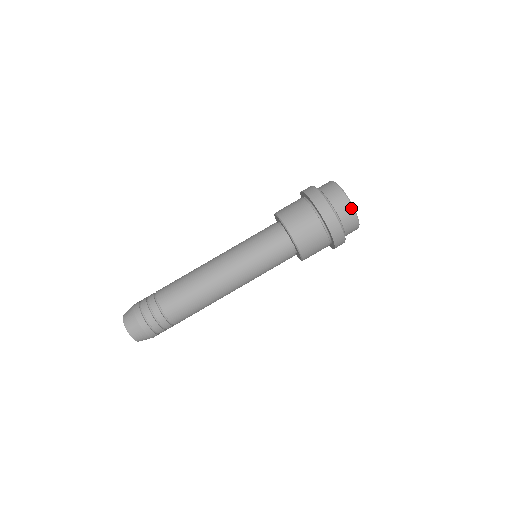
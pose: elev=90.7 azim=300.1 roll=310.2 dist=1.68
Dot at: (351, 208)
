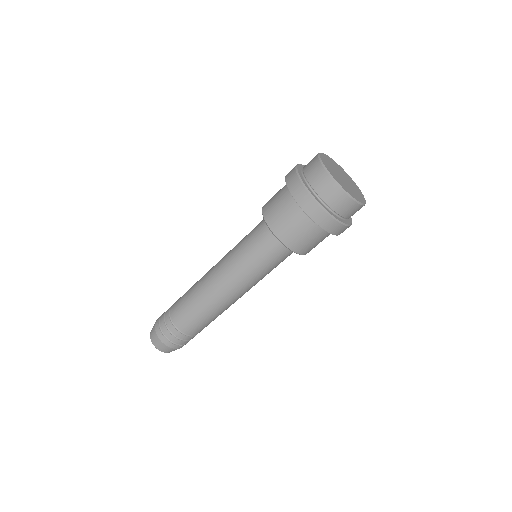
Dot at: (351, 201)
